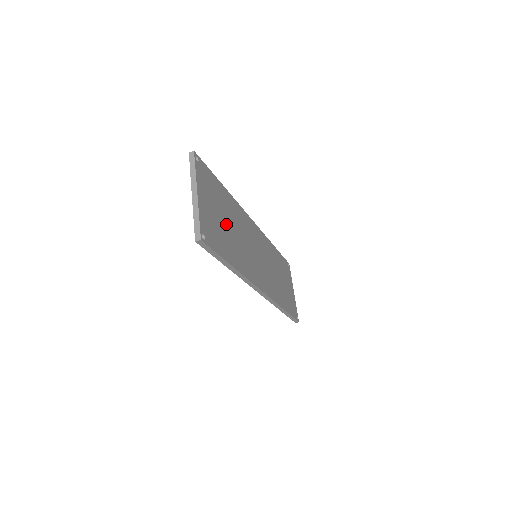
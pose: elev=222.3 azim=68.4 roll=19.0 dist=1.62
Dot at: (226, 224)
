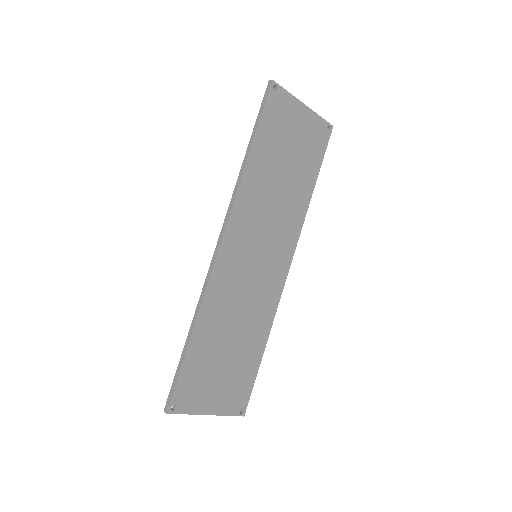
Dot at: (229, 351)
